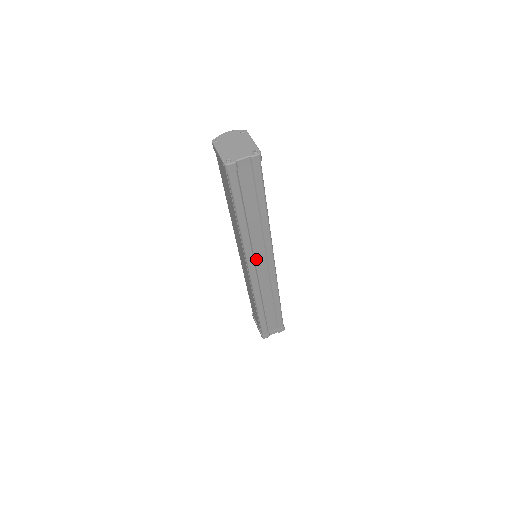
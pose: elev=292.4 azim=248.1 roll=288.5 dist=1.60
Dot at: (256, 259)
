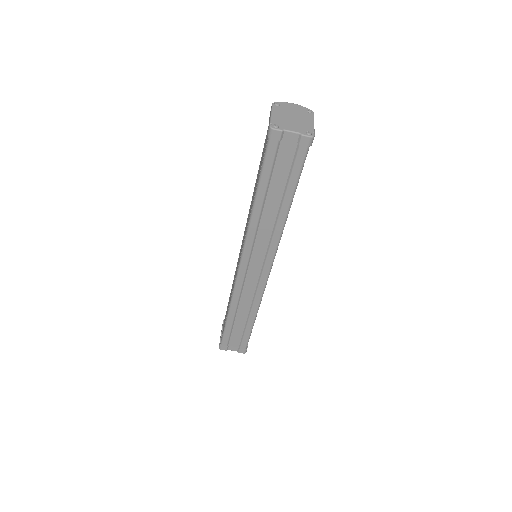
Dot at: (253, 256)
